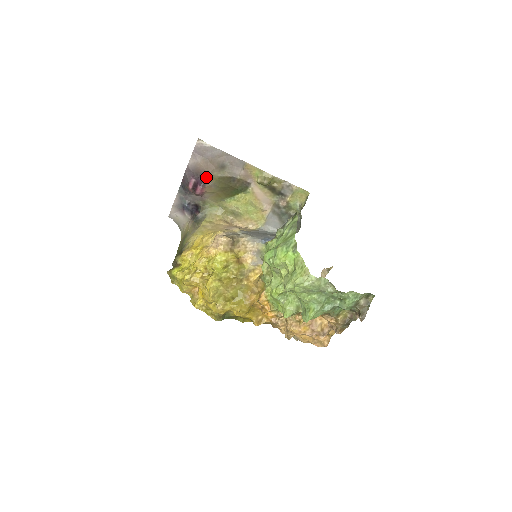
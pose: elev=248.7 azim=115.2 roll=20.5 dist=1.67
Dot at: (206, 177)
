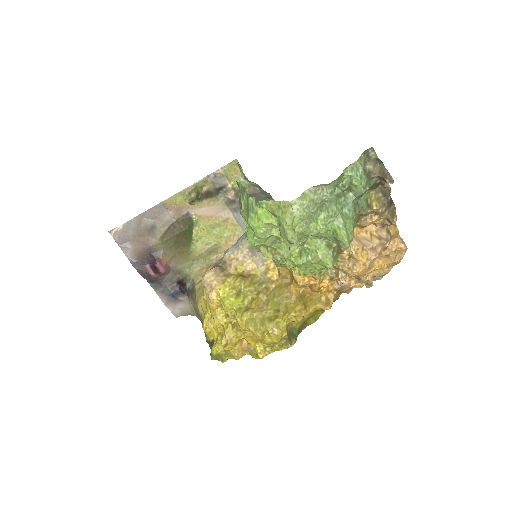
Dot at: (152, 251)
